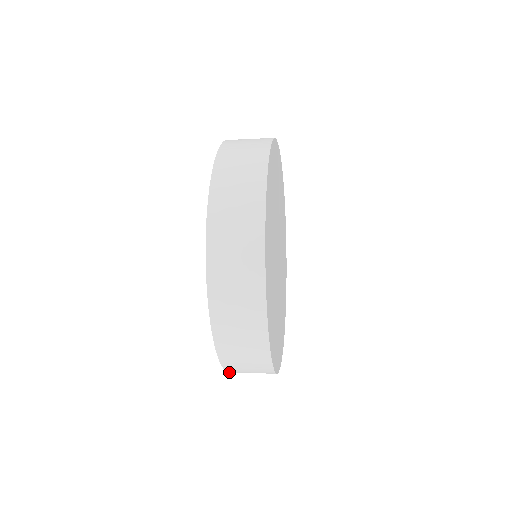
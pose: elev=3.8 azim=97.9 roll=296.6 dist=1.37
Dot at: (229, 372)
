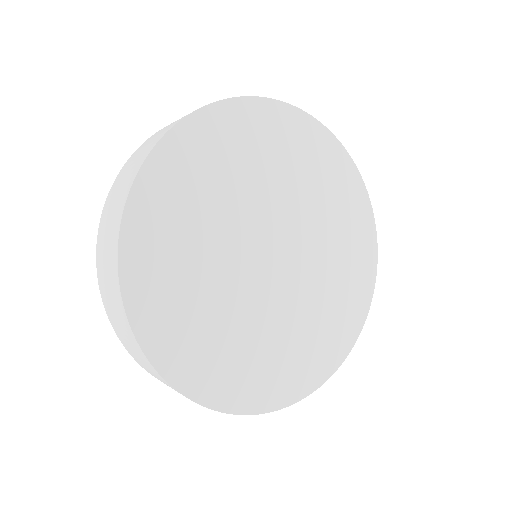
Dot at: occluded
